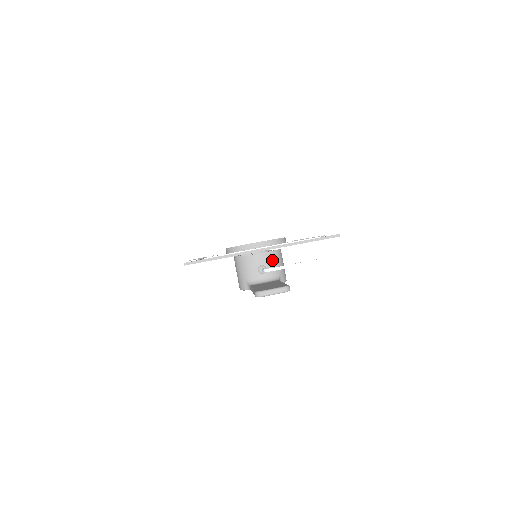
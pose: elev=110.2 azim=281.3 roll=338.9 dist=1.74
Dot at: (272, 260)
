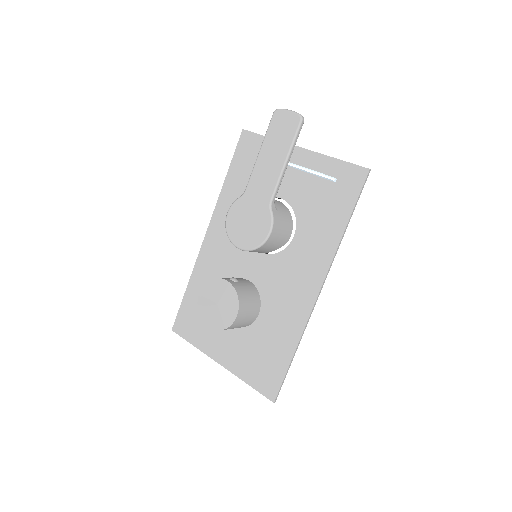
Dot at: (283, 207)
